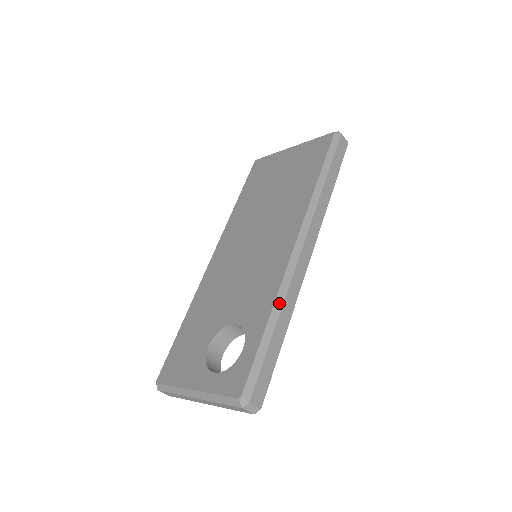
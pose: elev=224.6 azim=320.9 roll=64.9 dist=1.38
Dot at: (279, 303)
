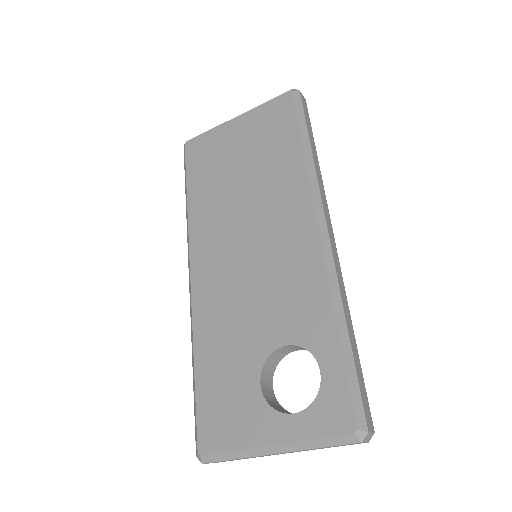
Dot at: (338, 303)
